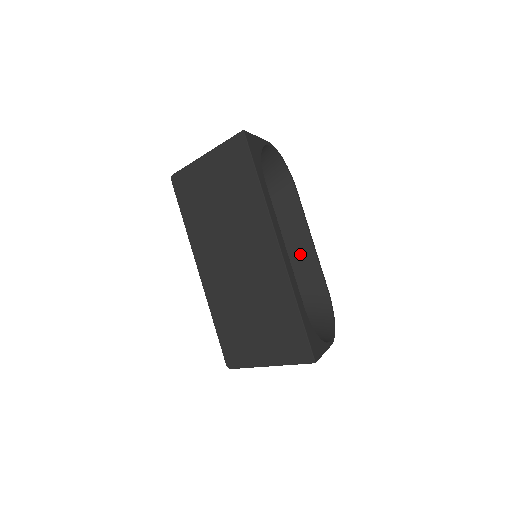
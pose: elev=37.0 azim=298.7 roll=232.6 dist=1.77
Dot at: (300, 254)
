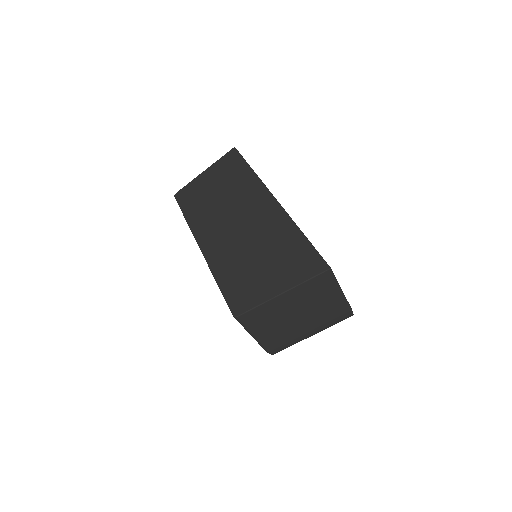
Dot at: occluded
